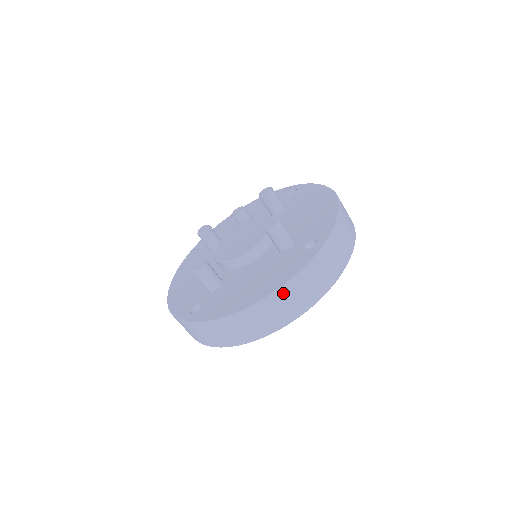
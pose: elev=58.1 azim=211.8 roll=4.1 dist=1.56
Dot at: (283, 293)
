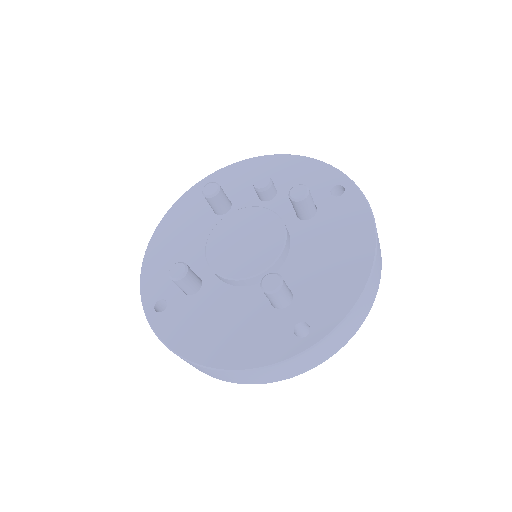
Dot at: (243, 373)
